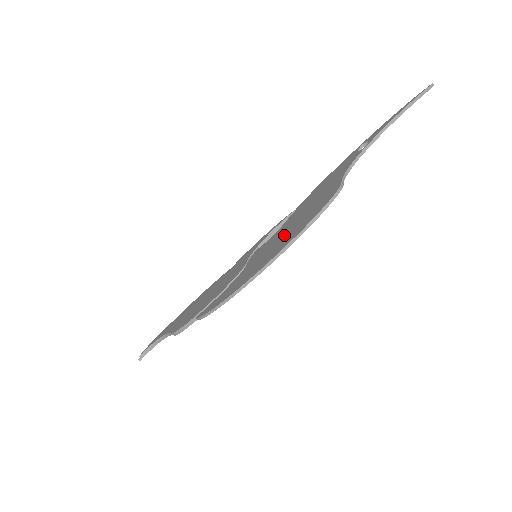
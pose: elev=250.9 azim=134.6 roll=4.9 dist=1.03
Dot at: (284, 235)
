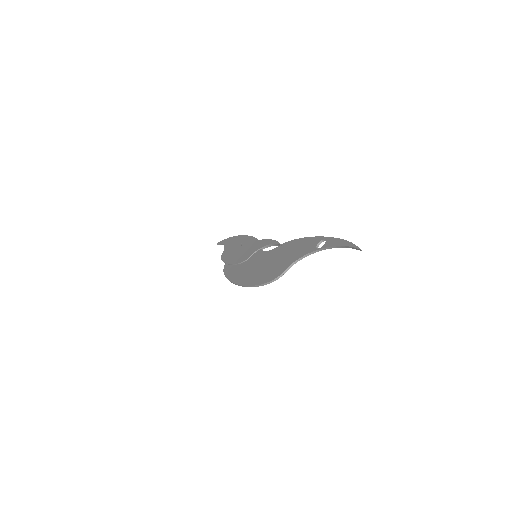
Dot at: (258, 268)
